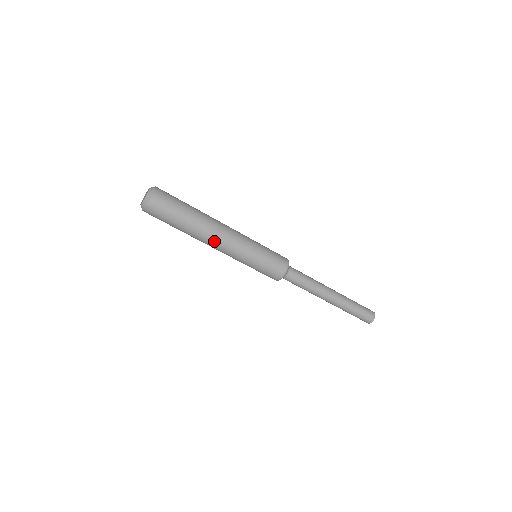
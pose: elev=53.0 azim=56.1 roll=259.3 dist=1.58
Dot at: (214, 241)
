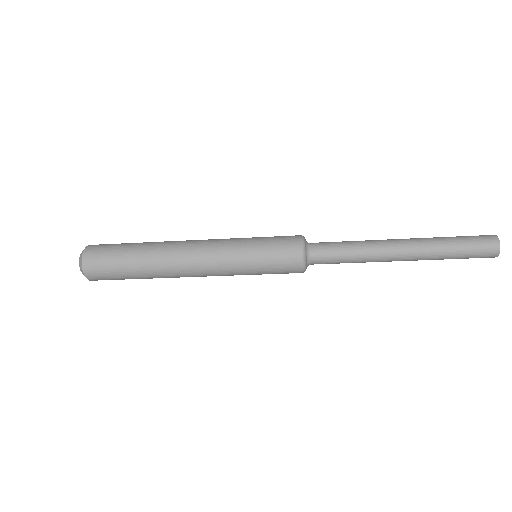
Dot at: (184, 270)
